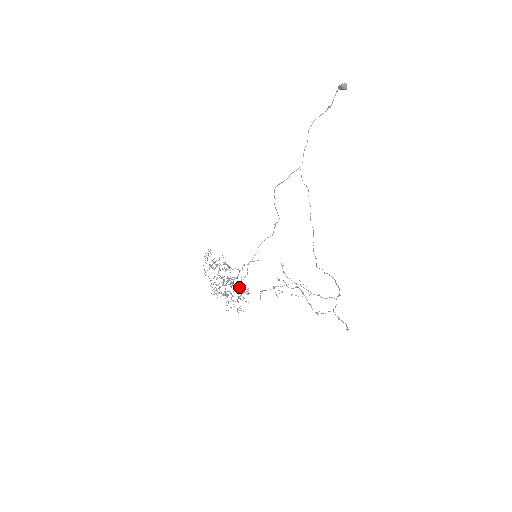
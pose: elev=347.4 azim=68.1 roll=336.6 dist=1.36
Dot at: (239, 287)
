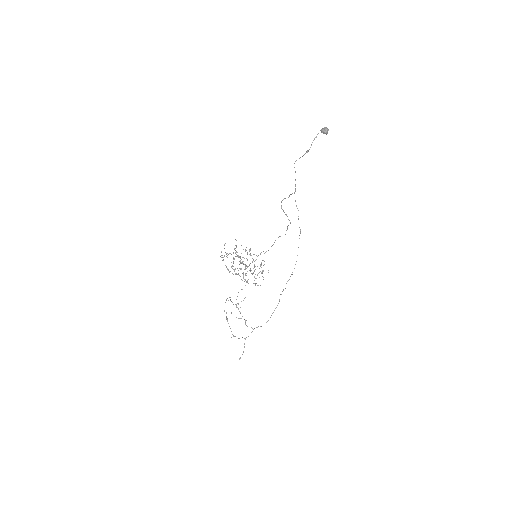
Dot at: (260, 266)
